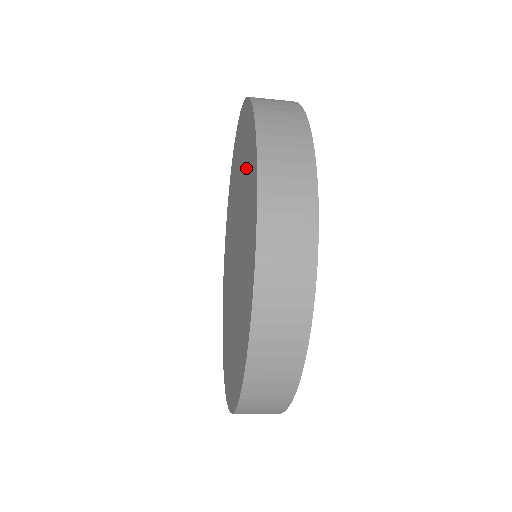
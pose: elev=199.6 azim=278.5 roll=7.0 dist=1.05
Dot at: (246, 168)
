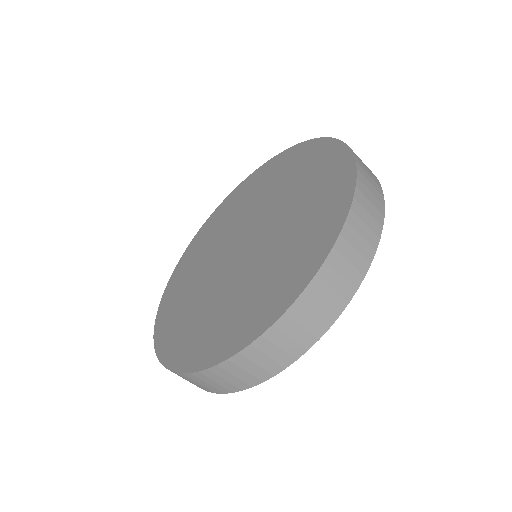
Dot at: (305, 174)
